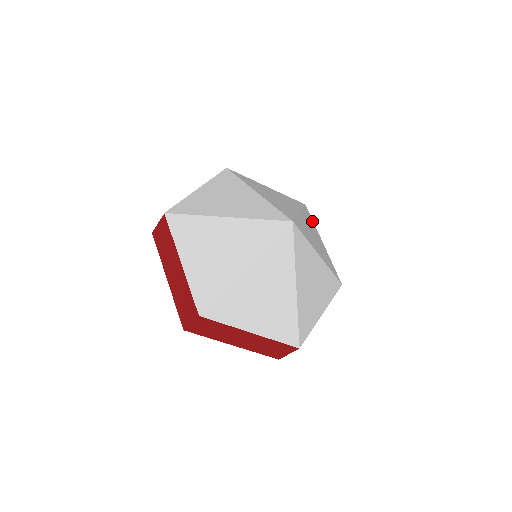
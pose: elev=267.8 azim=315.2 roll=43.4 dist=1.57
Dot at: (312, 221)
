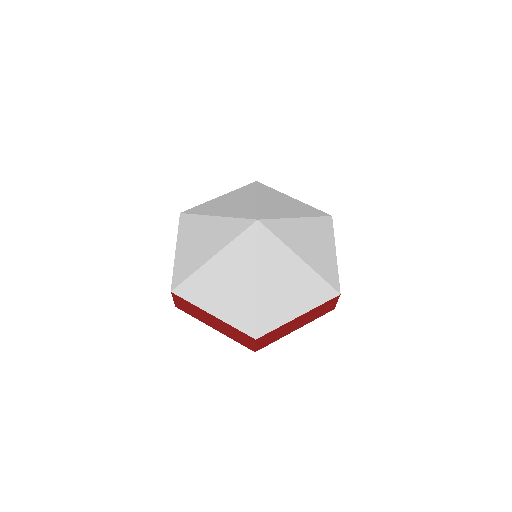
Dot at: (271, 190)
